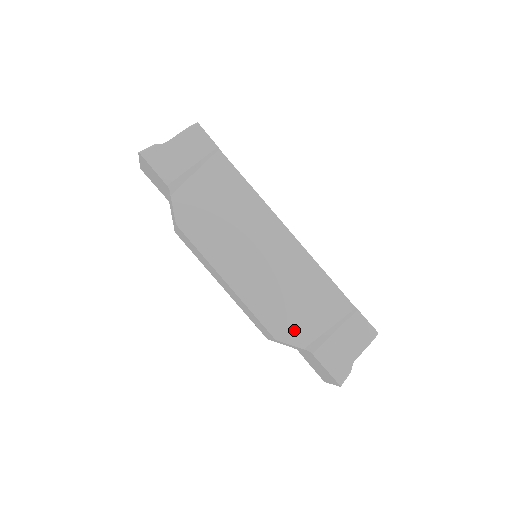
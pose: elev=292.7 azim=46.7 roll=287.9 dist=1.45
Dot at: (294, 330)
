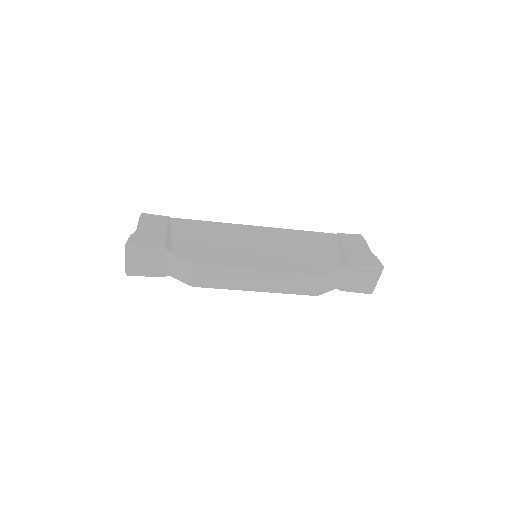
Dot at: (326, 264)
